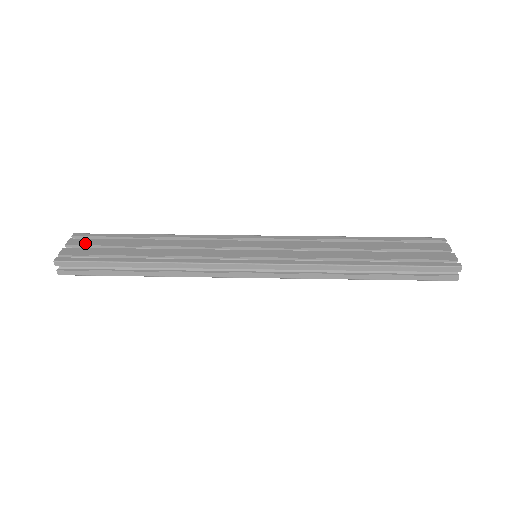
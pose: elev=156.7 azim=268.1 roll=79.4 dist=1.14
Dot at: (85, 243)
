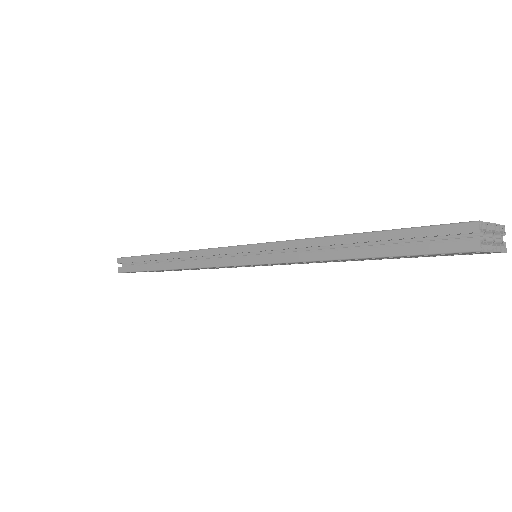
Dot at: occluded
